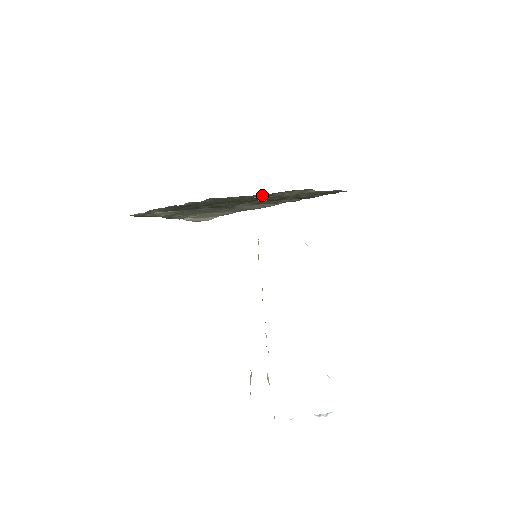
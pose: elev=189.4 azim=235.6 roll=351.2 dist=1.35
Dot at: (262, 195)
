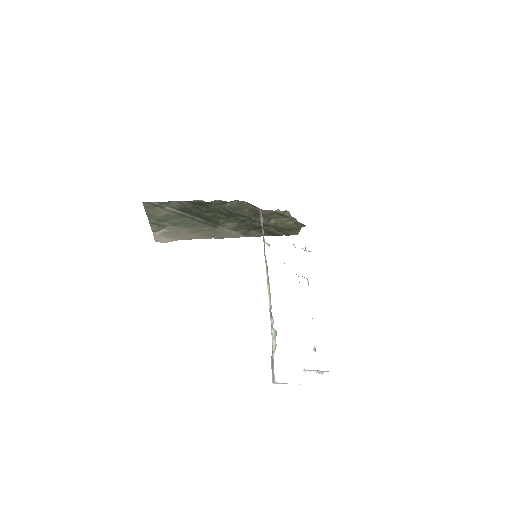
Dot at: (265, 213)
